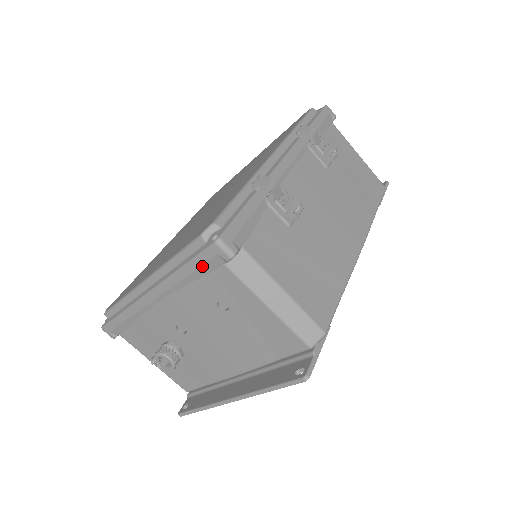
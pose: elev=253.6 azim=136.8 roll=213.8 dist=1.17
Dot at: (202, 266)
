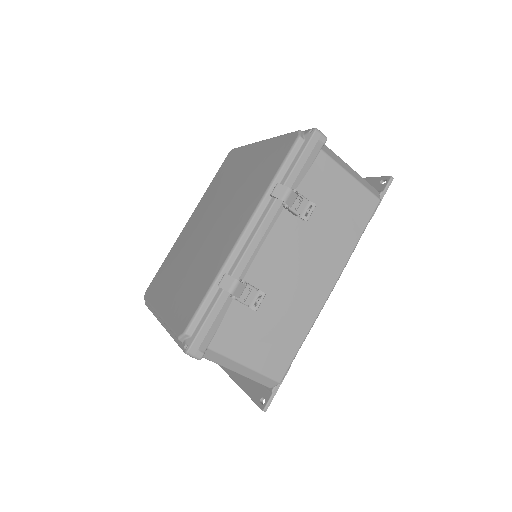
Dot at: occluded
